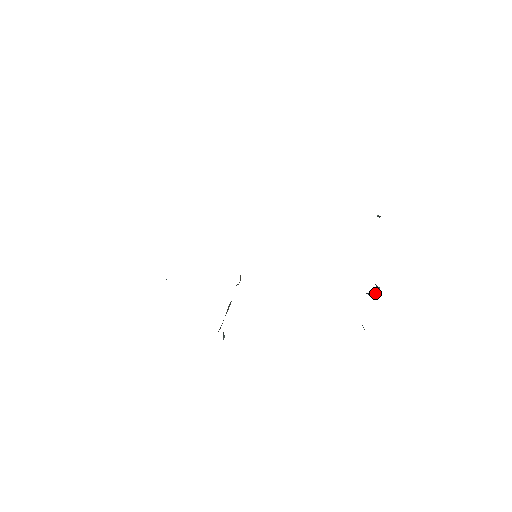
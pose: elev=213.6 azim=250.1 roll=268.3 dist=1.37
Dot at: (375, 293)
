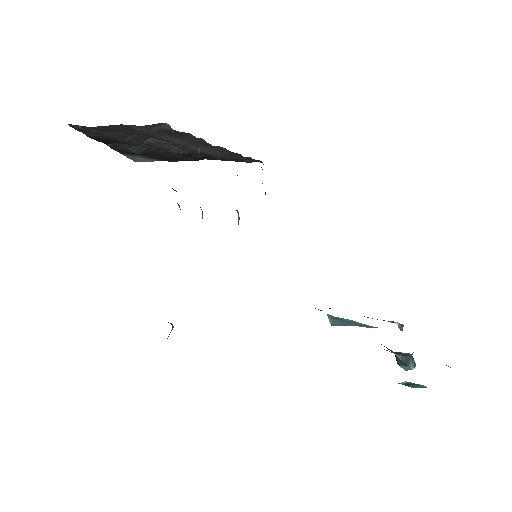
Dot at: (411, 360)
